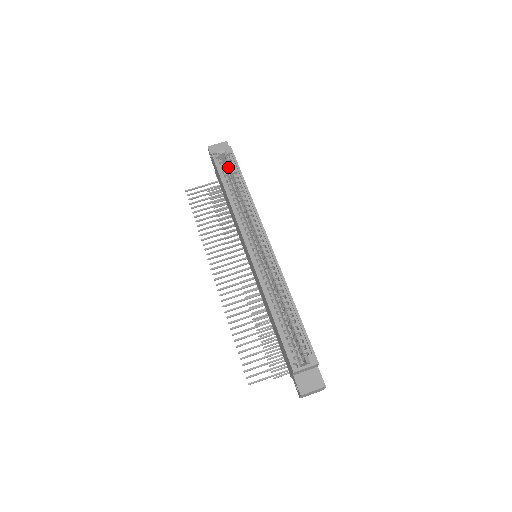
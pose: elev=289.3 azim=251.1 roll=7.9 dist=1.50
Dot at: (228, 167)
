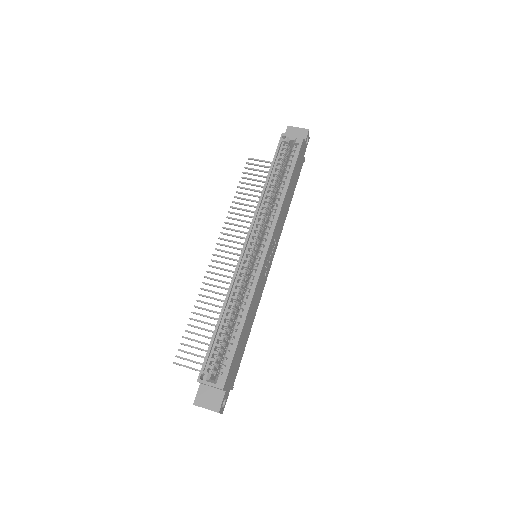
Dot at: occluded
